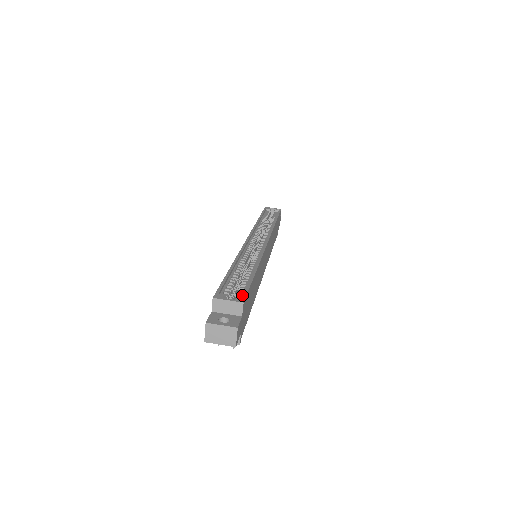
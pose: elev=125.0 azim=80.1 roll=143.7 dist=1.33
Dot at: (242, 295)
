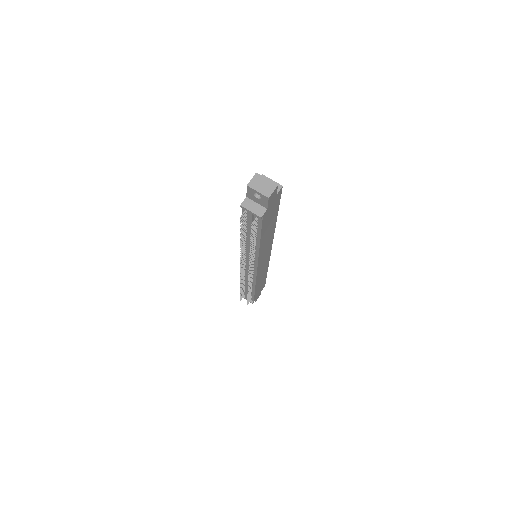
Dot at: occluded
